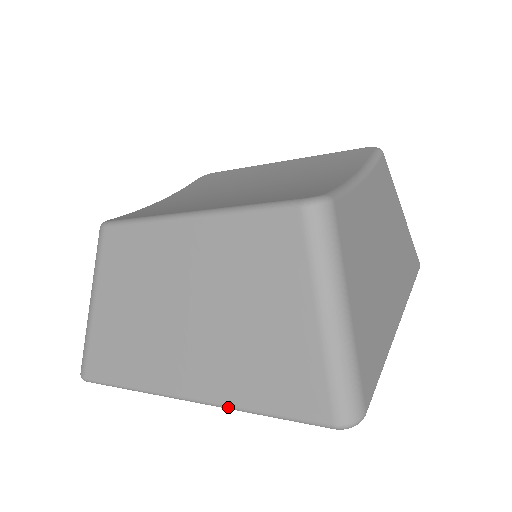
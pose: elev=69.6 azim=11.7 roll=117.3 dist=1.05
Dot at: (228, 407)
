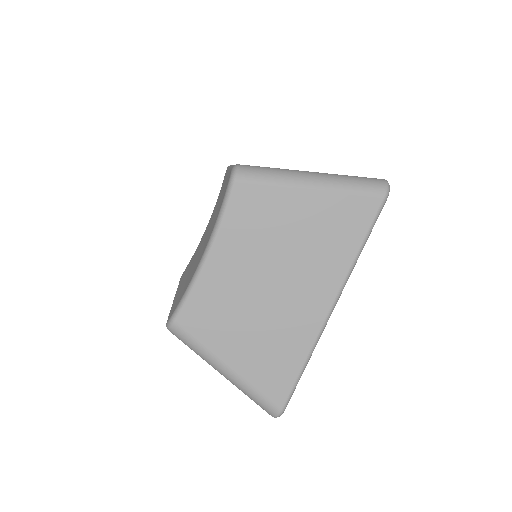
Dot at: occluded
